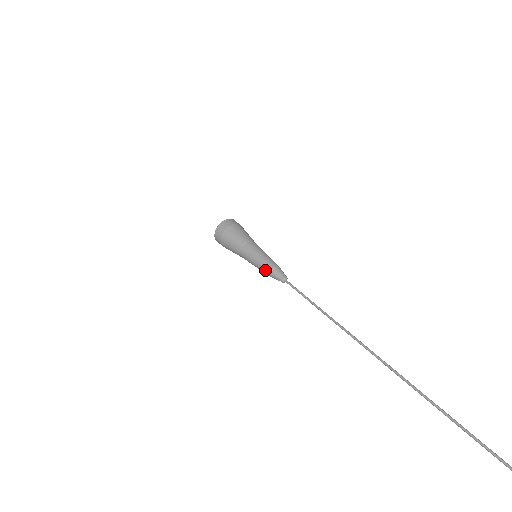
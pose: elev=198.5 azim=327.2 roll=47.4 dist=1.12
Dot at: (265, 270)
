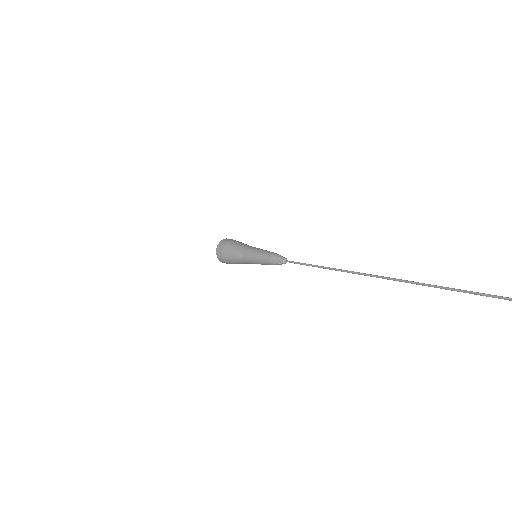
Dot at: (267, 256)
